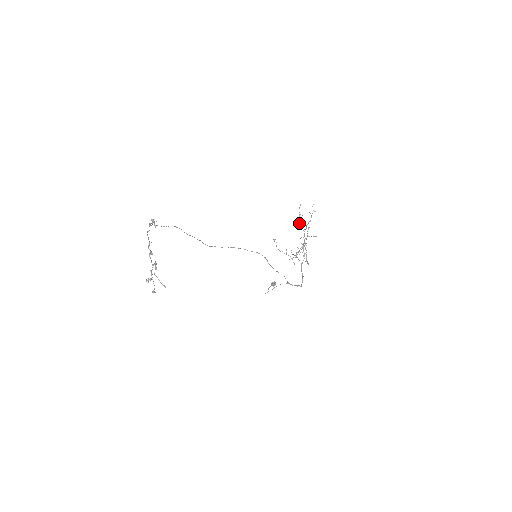
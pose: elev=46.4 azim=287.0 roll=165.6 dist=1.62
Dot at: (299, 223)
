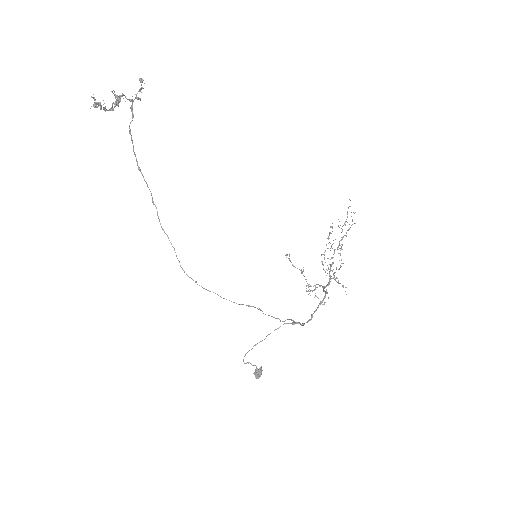
Dot at: occluded
